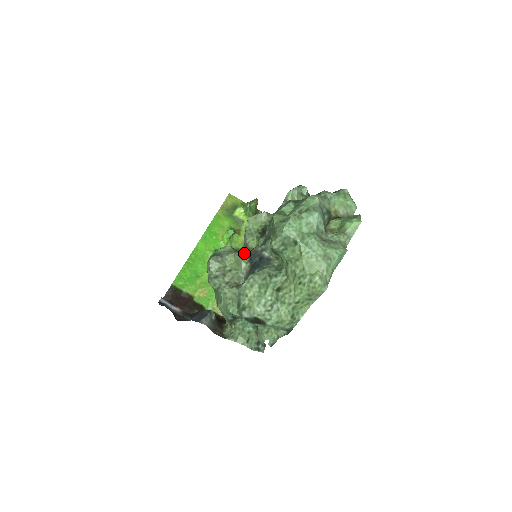
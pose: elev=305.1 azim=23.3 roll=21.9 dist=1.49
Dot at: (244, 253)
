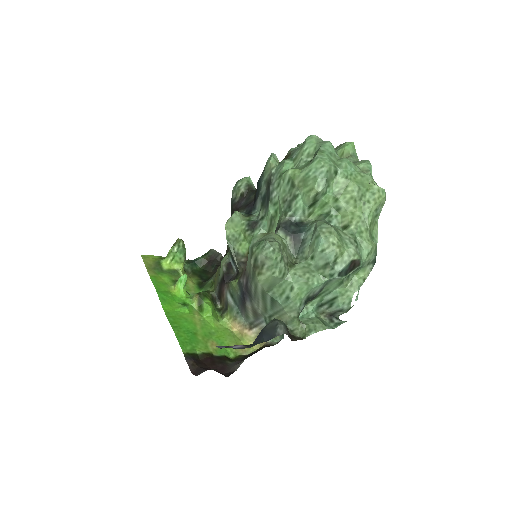
Dot at: occluded
